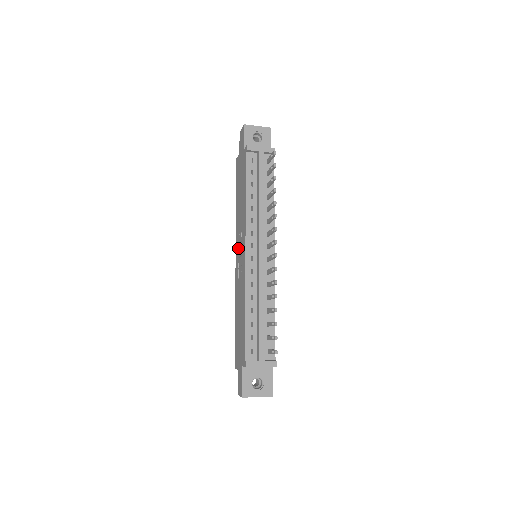
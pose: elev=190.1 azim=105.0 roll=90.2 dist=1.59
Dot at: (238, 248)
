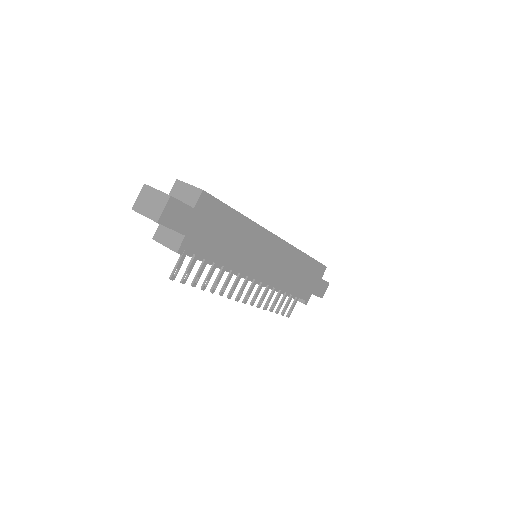
Dot at: occluded
